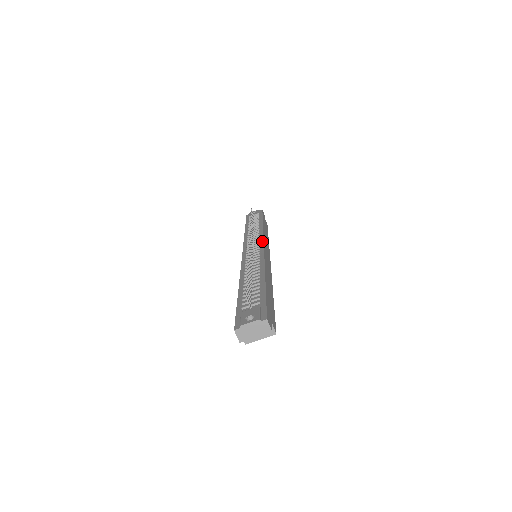
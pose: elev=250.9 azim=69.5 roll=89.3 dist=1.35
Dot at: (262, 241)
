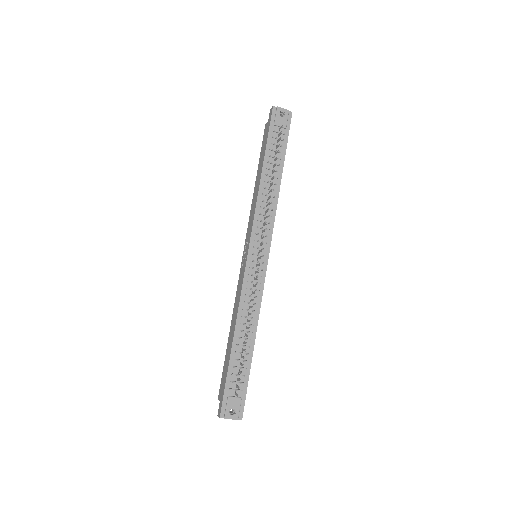
Dot at: (269, 245)
